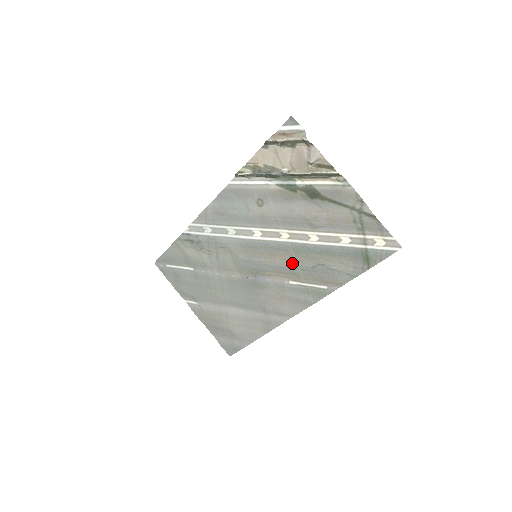
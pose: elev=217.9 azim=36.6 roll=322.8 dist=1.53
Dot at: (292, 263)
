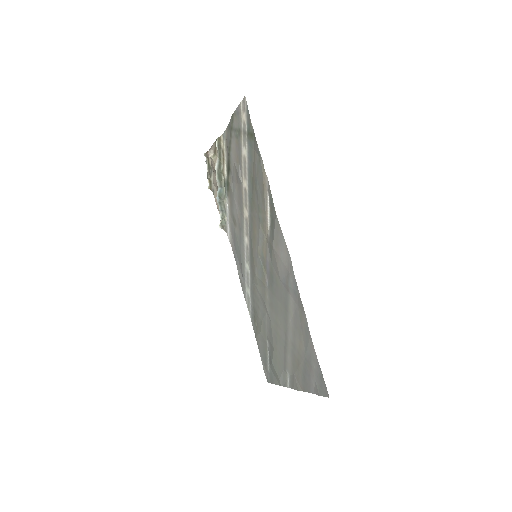
Dot at: (257, 220)
